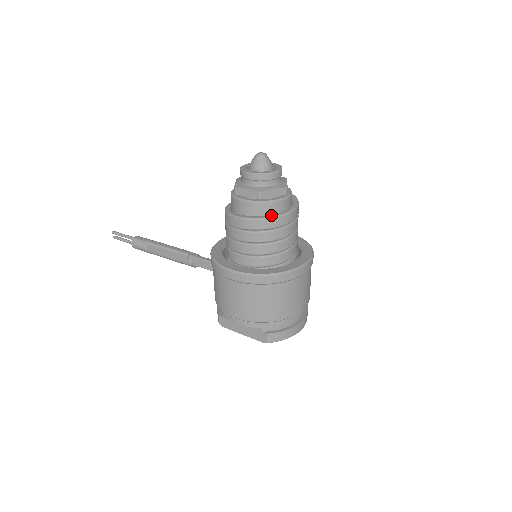
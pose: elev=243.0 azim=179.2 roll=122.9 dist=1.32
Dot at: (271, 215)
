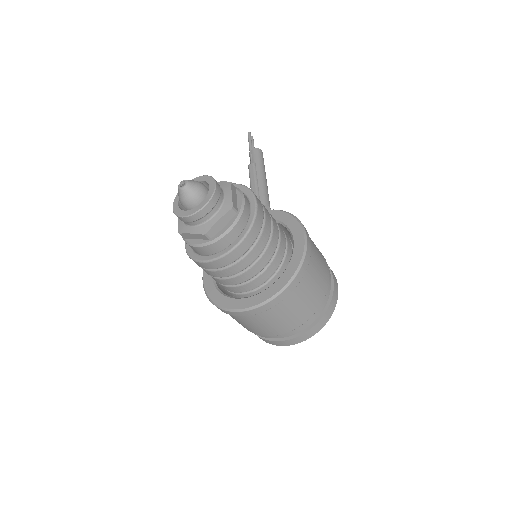
Dot at: (197, 256)
